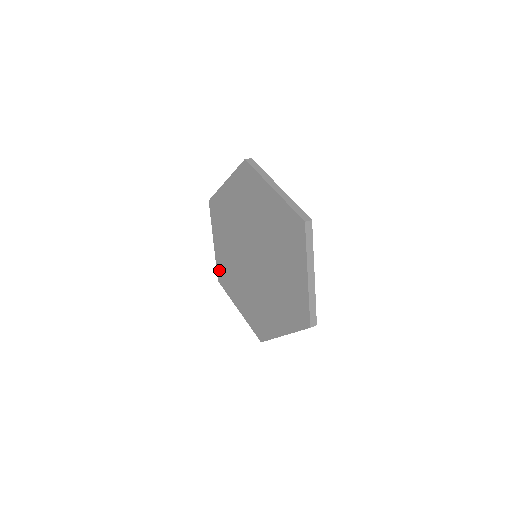
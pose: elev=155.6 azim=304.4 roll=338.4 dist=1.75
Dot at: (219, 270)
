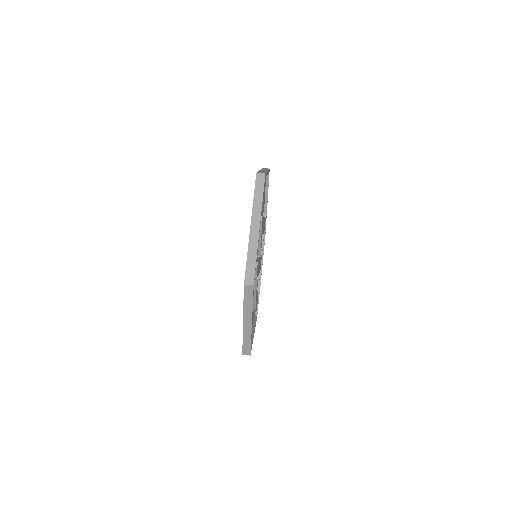
Dot at: occluded
